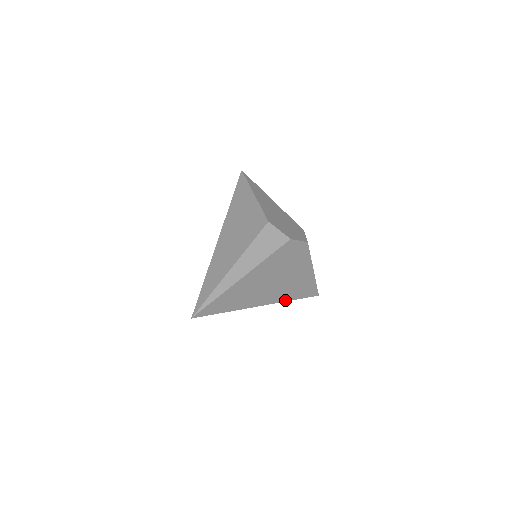
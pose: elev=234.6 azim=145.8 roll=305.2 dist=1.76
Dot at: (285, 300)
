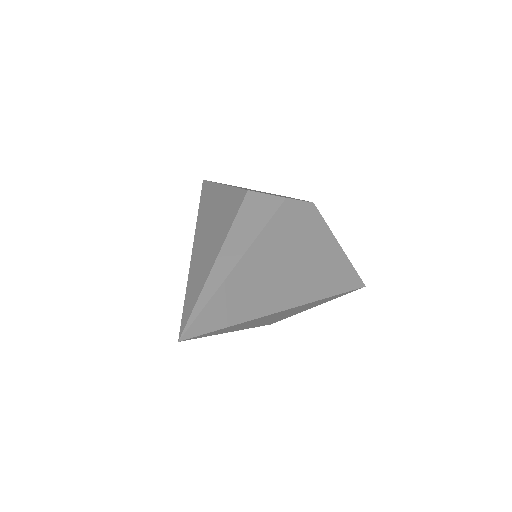
Dot at: (320, 297)
